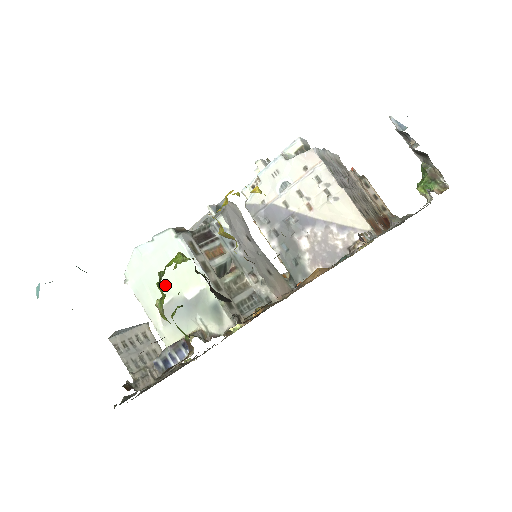
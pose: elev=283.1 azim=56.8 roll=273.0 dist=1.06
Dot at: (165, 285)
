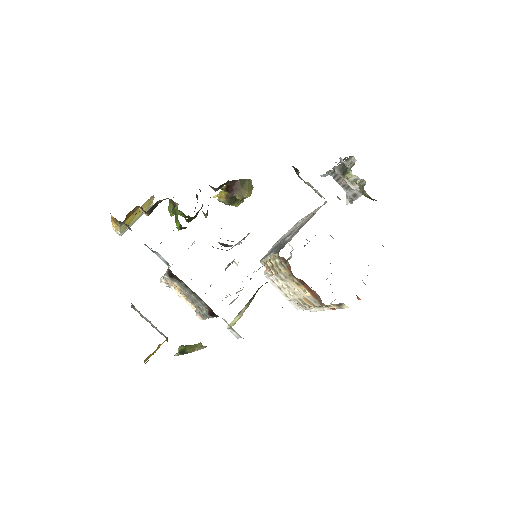
Dot at: occluded
